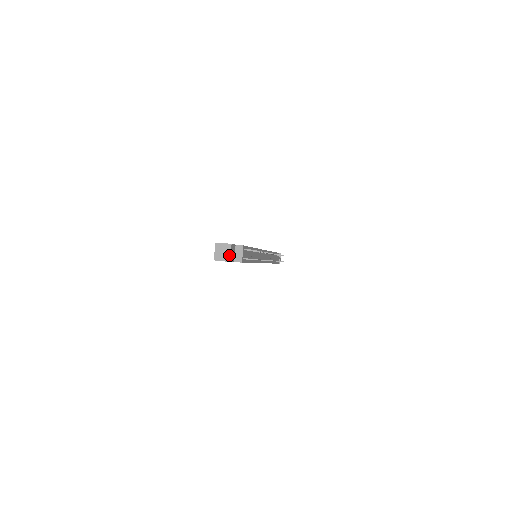
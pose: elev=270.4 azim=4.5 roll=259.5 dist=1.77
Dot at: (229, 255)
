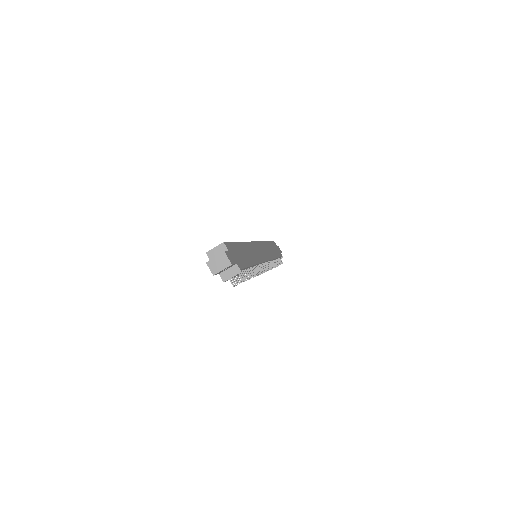
Dot at: (219, 270)
